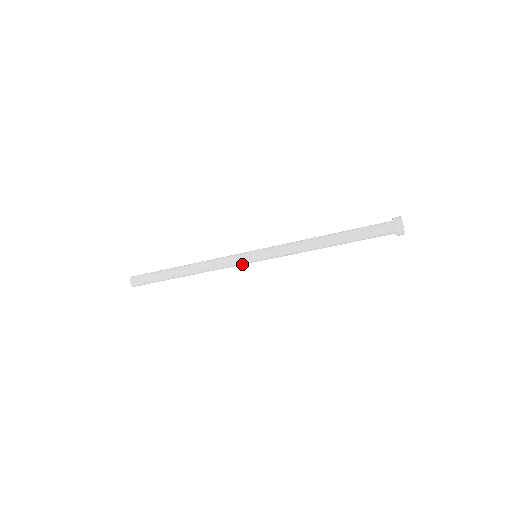
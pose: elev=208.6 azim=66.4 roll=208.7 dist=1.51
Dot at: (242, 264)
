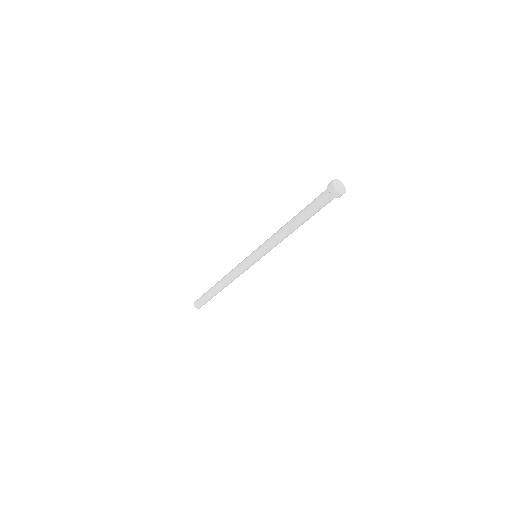
Dot at: (248, 266)
